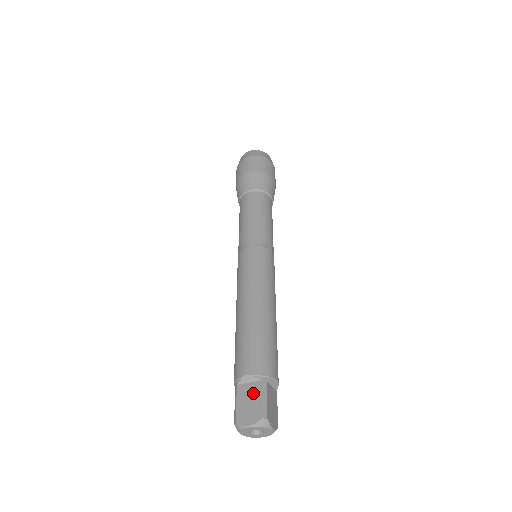
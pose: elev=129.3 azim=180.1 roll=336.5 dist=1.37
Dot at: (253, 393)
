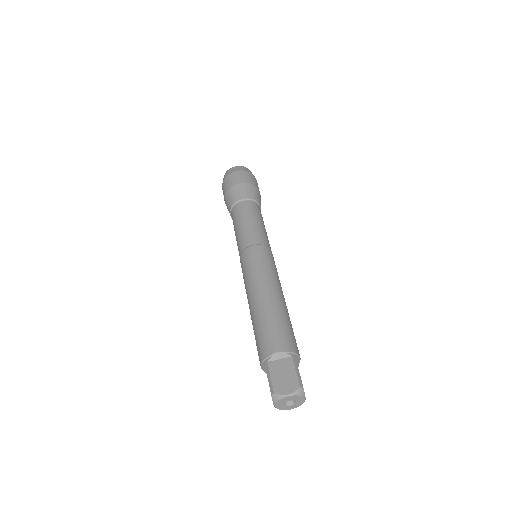
Dot at: (286, 367)
